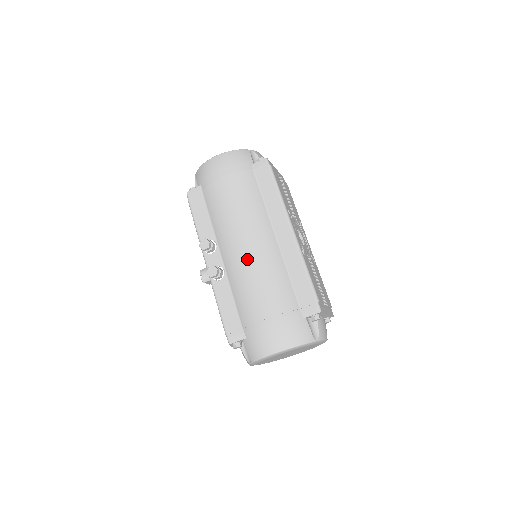
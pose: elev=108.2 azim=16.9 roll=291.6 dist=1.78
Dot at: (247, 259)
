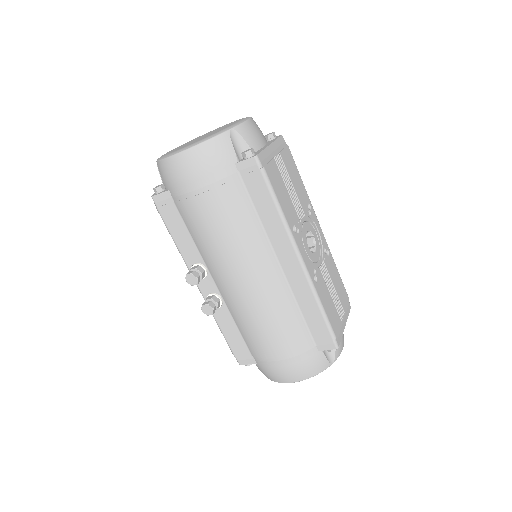
Dot at: (247, 297)
